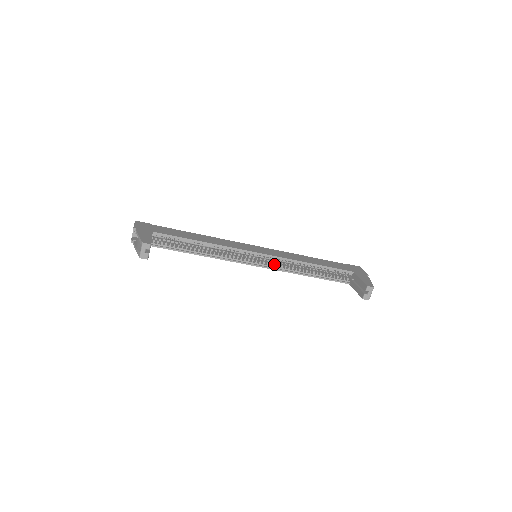
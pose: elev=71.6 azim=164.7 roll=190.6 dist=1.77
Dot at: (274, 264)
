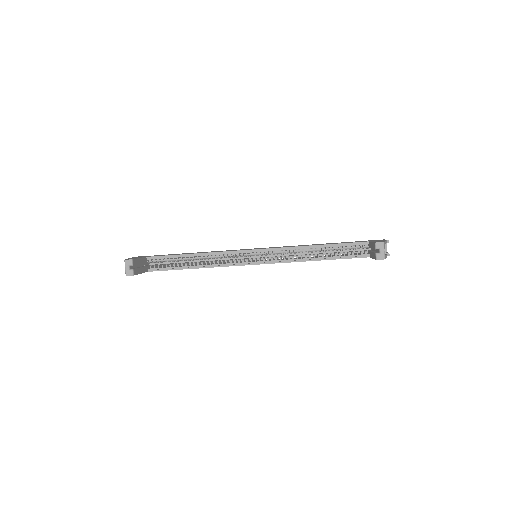
Dot at: (275, 258)
